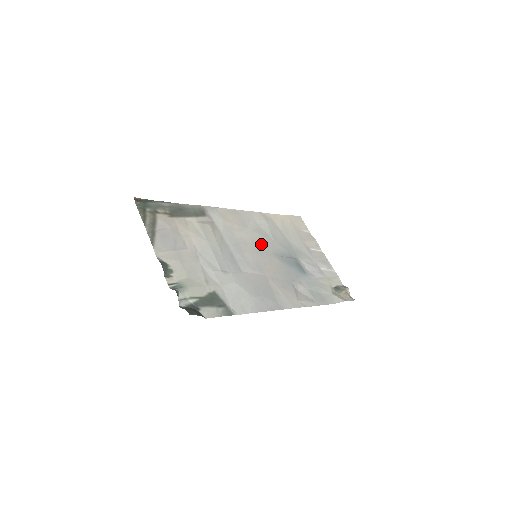
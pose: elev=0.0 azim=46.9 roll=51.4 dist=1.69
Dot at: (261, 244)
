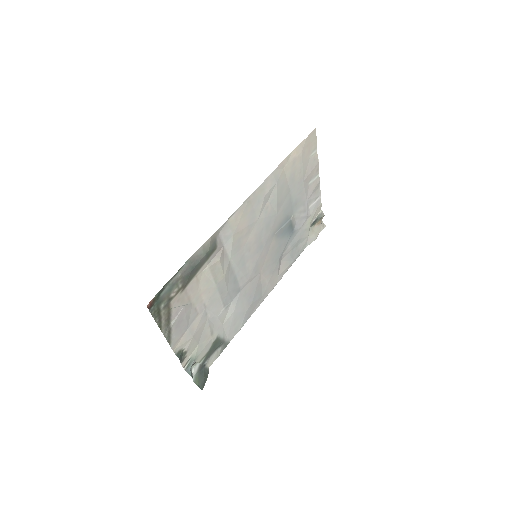
Dot at: (264, 233)
